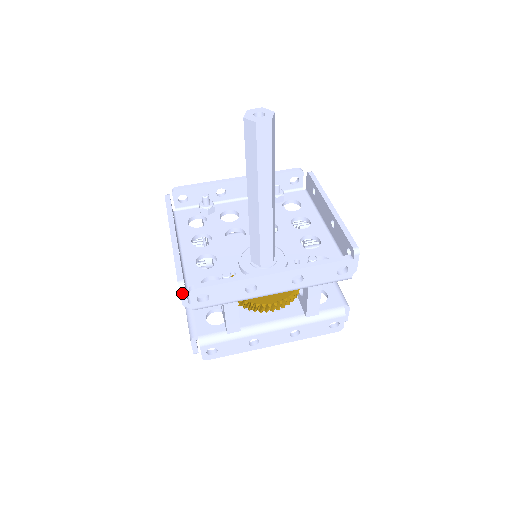
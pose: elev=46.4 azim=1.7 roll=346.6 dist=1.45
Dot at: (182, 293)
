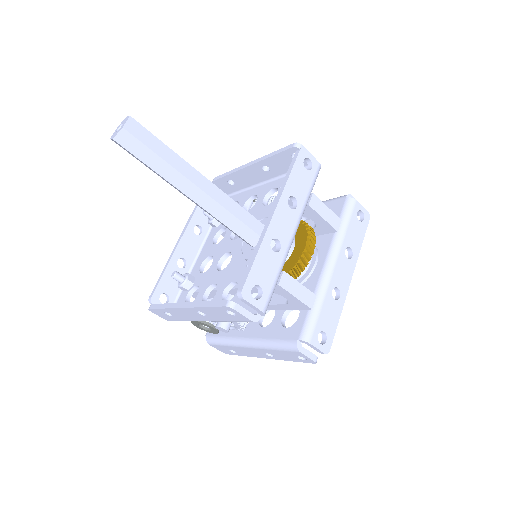
Dot at: (240, 311)
